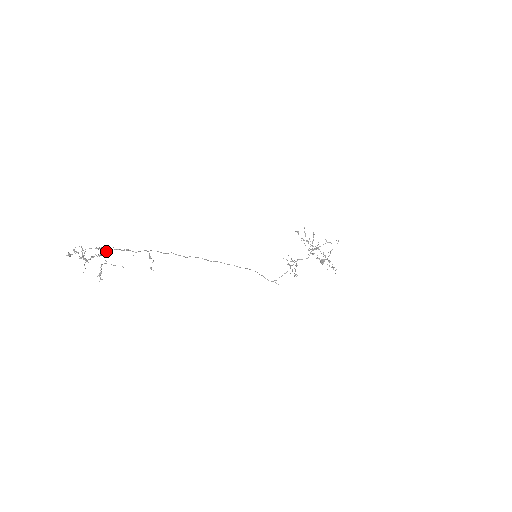
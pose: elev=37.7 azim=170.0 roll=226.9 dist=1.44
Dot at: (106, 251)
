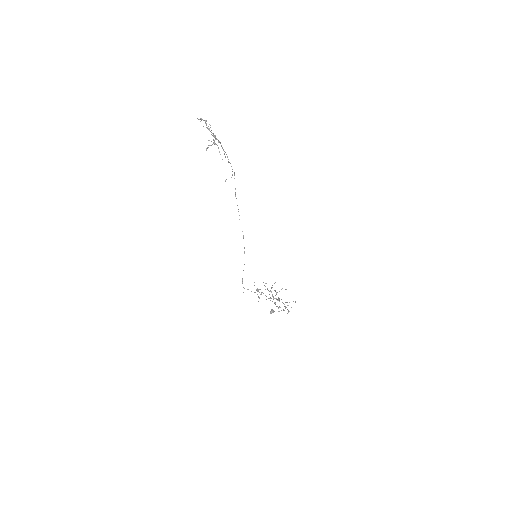
Dot at: (220, 142)
